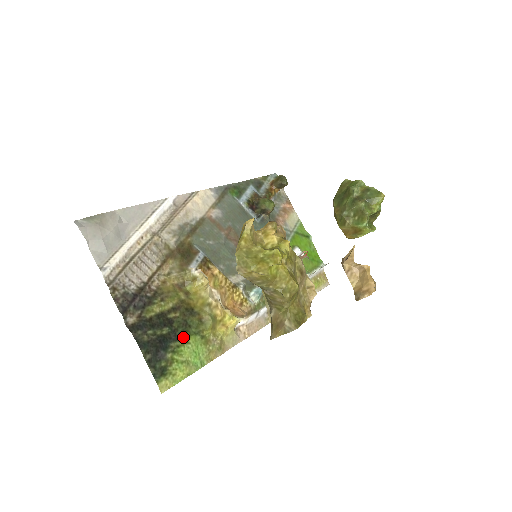
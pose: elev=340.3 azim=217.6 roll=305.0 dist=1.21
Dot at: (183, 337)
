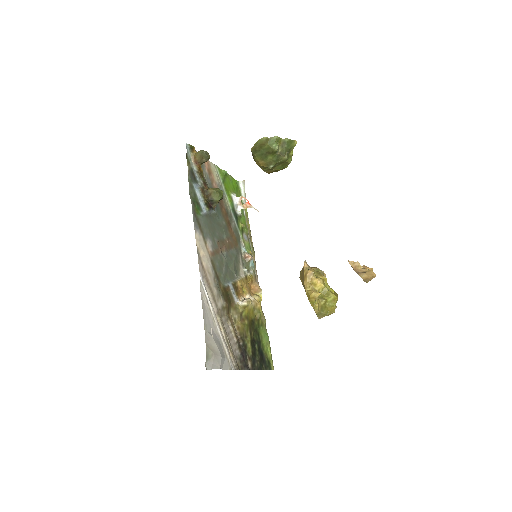
Dot at: (260, 338)
